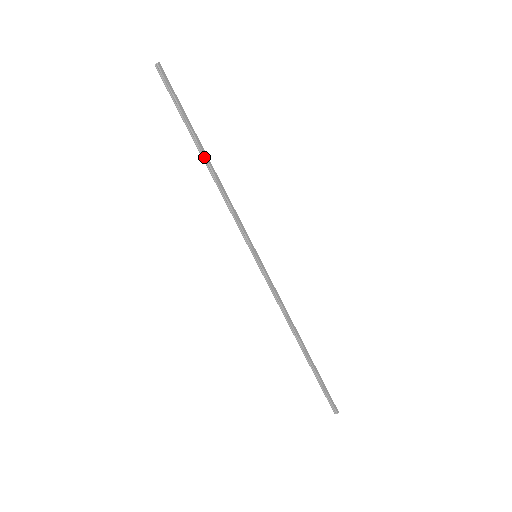
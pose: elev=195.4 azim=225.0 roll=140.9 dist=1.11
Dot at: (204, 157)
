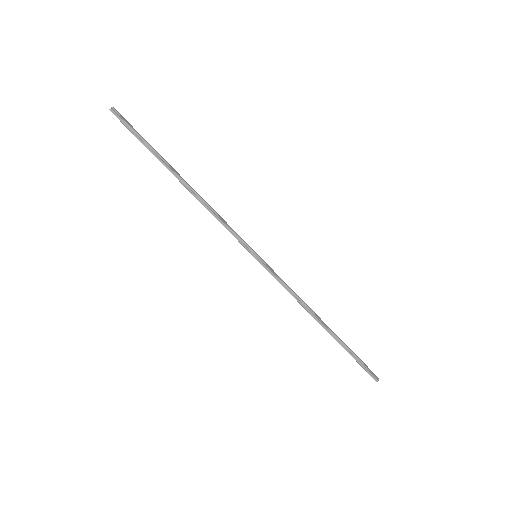
Dot at: (181, 179)
